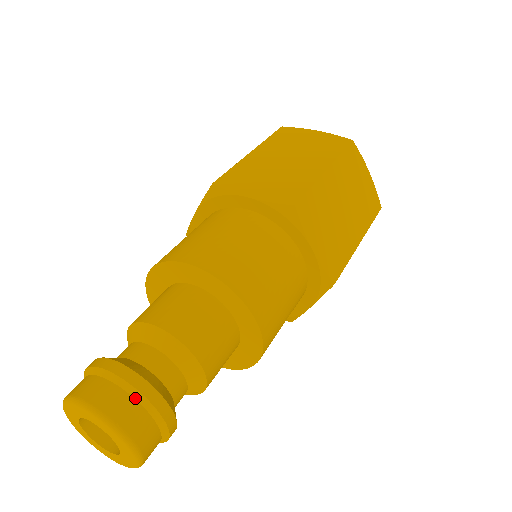
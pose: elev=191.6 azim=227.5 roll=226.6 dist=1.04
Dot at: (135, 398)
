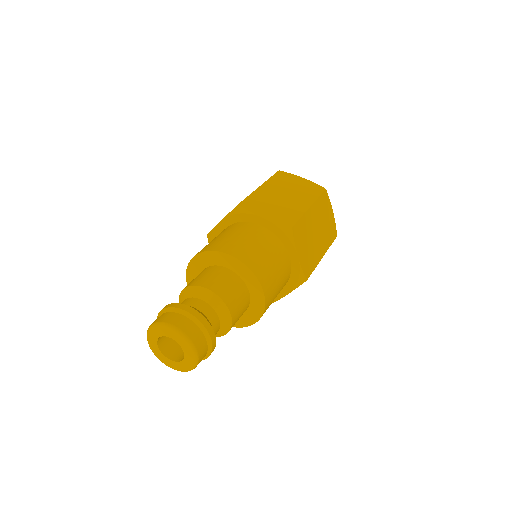
Dot at: (173, 312)
